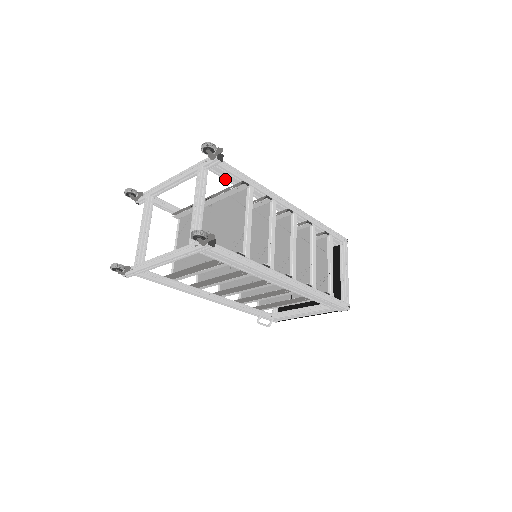
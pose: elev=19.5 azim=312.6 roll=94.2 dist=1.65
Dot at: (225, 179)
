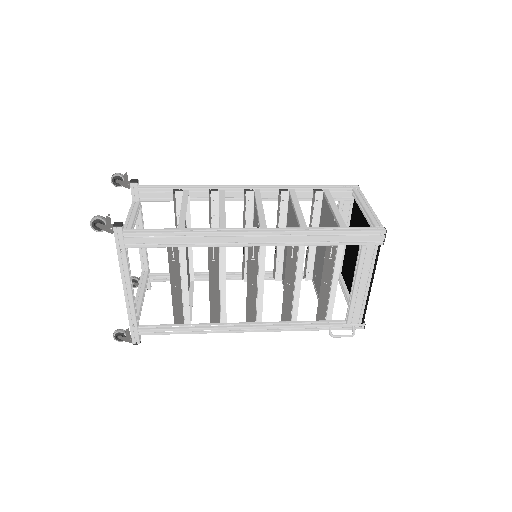
Dot at: (162, 201)
